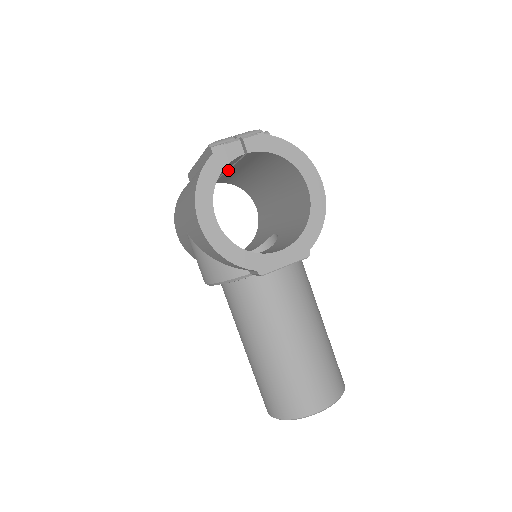
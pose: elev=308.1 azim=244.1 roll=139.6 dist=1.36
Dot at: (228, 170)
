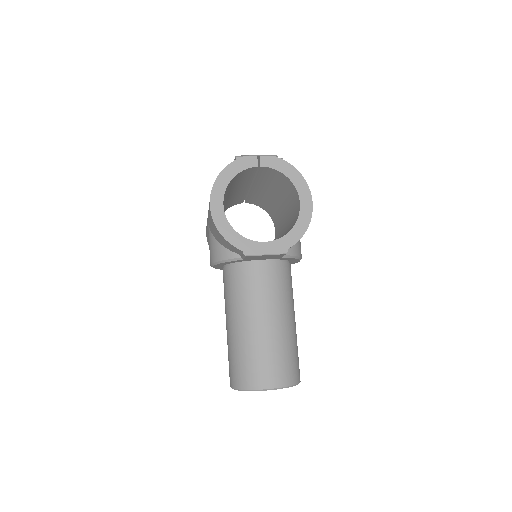
Dot at: (252, 186)
